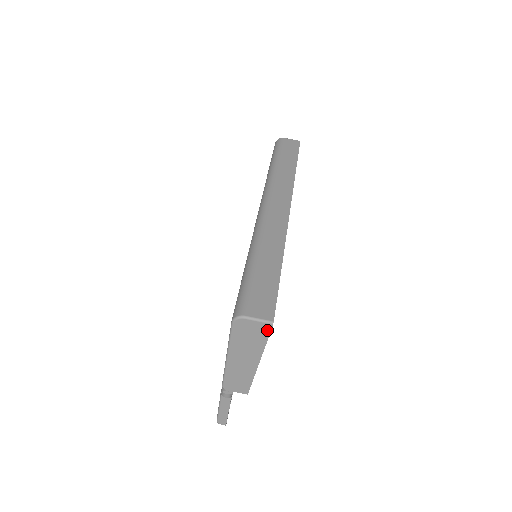
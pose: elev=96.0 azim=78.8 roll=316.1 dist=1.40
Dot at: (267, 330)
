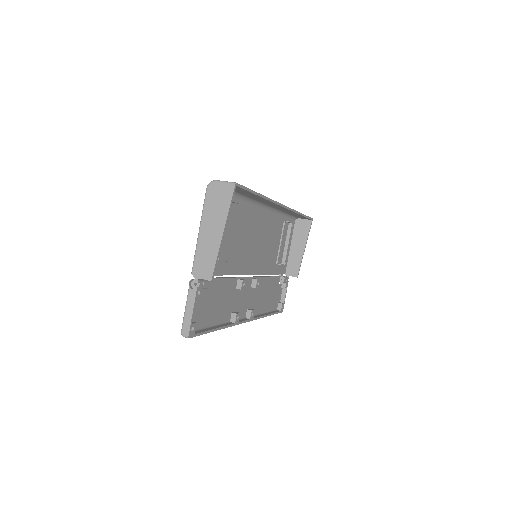
Dot at: (231, 191)
